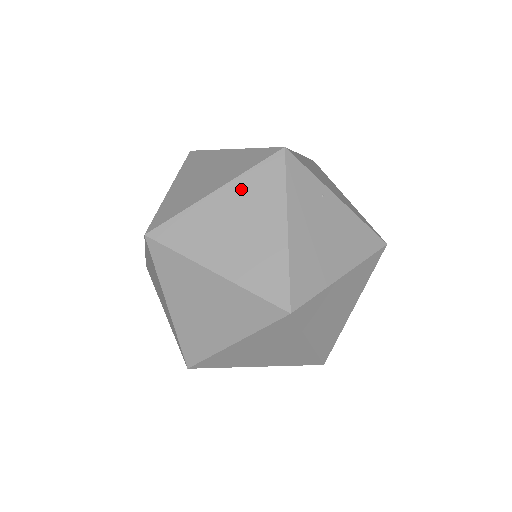
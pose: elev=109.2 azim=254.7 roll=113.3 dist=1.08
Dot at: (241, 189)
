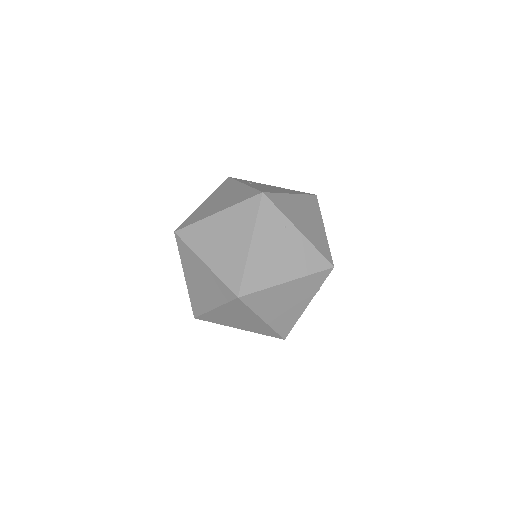
Dot at: (231, 215)
